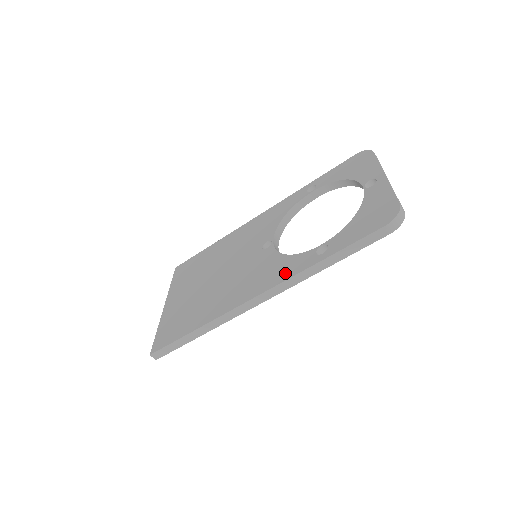
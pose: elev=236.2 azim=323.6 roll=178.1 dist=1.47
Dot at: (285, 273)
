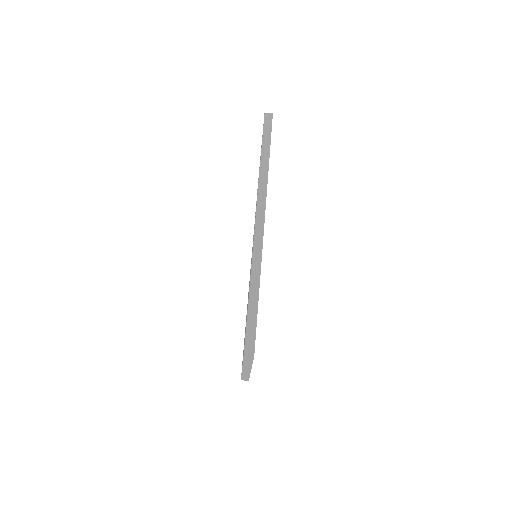
Dot at: occluded
